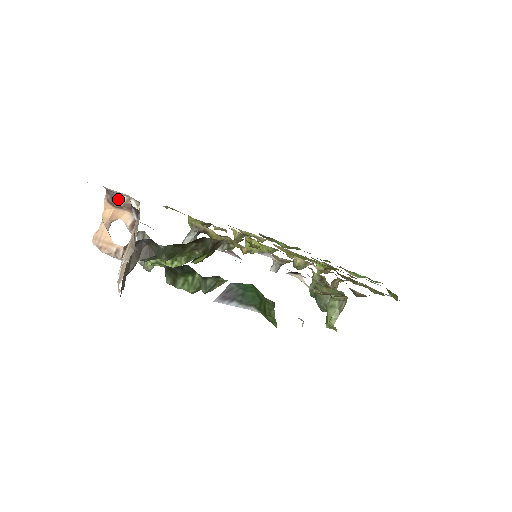
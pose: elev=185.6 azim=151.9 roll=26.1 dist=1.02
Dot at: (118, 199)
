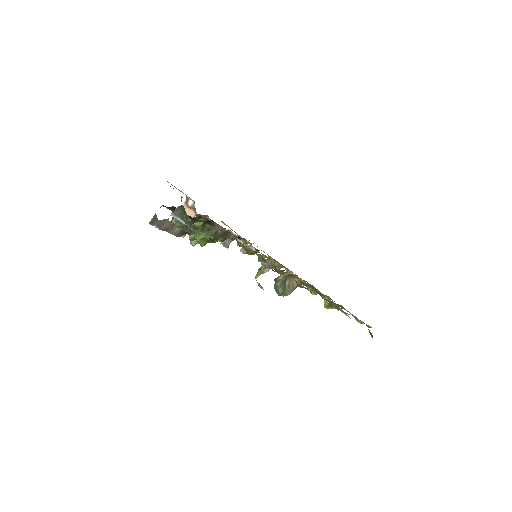
Dot at: (189, 202)
